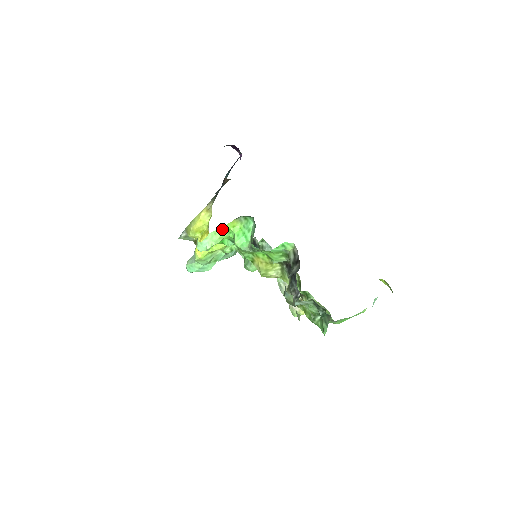
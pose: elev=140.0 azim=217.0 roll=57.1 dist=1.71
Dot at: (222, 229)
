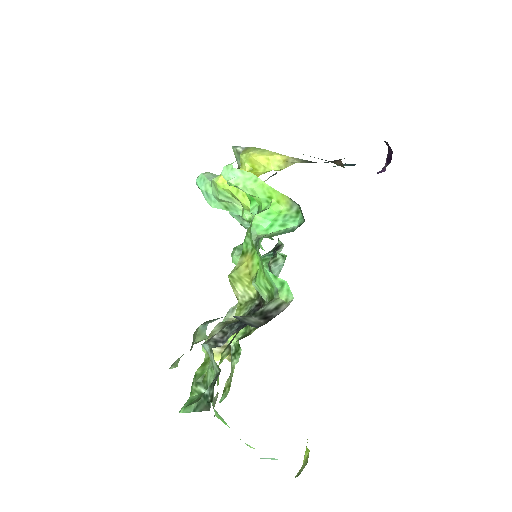
Dot at: (267, 187)
